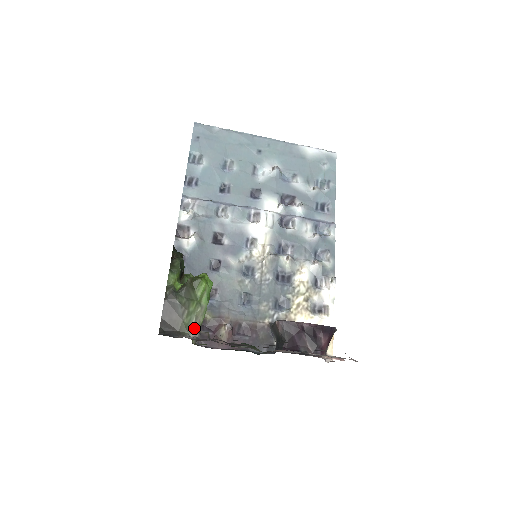
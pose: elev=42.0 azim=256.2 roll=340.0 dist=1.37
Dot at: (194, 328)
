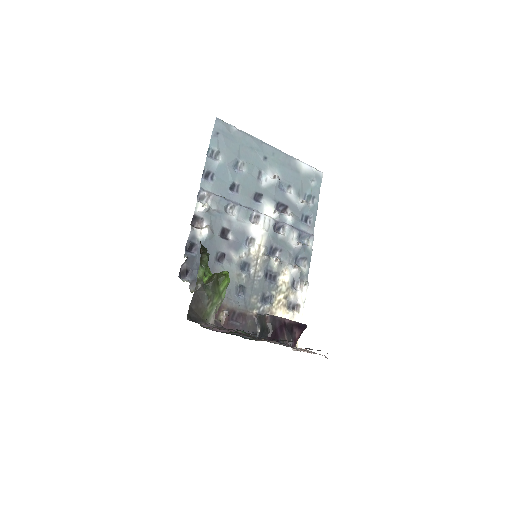
Dot at: (213, 317)
